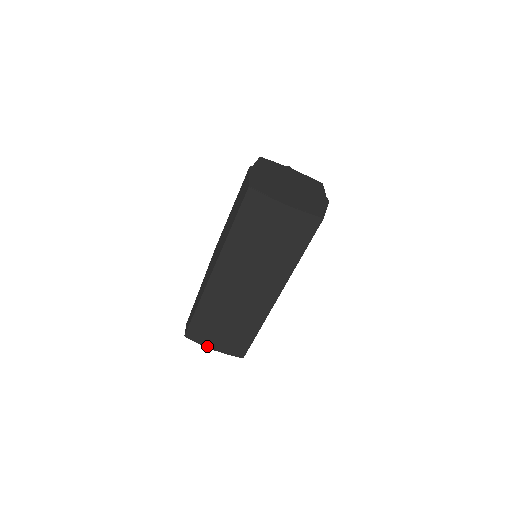
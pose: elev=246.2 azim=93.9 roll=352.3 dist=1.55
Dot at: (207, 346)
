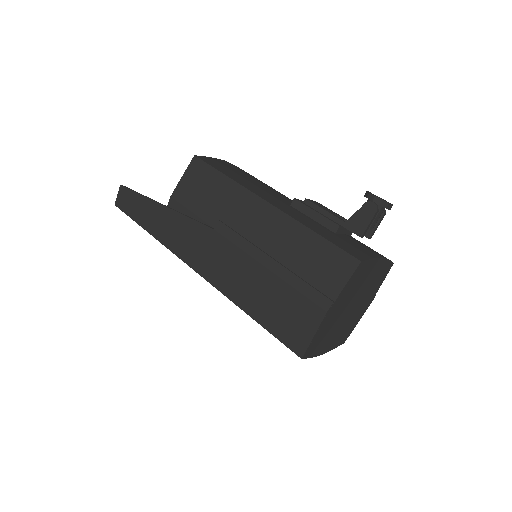
Dot at: occluded
